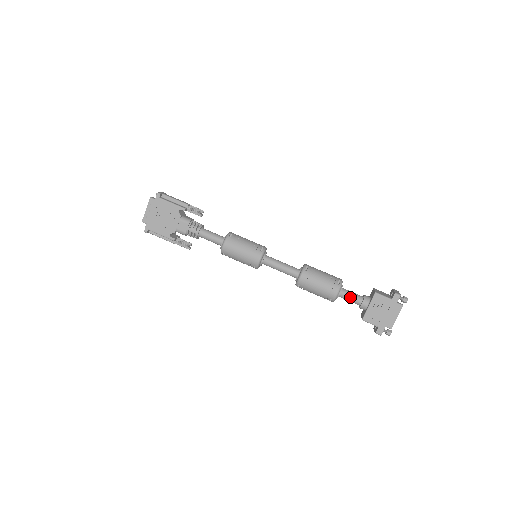
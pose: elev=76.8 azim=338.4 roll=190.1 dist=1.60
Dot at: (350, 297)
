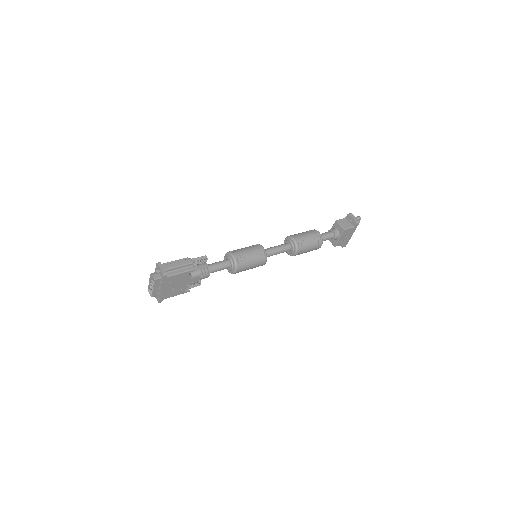
Dot at: (326, 239)
